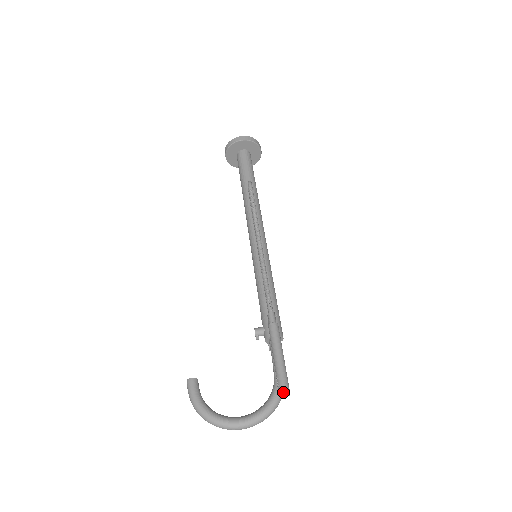
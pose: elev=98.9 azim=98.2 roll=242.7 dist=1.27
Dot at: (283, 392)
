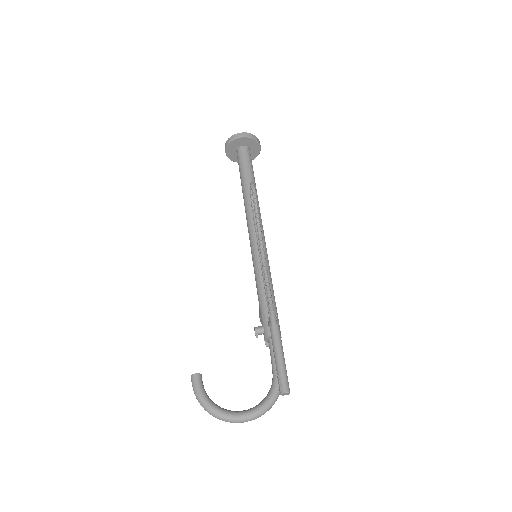
Dot at: (284, 391)
